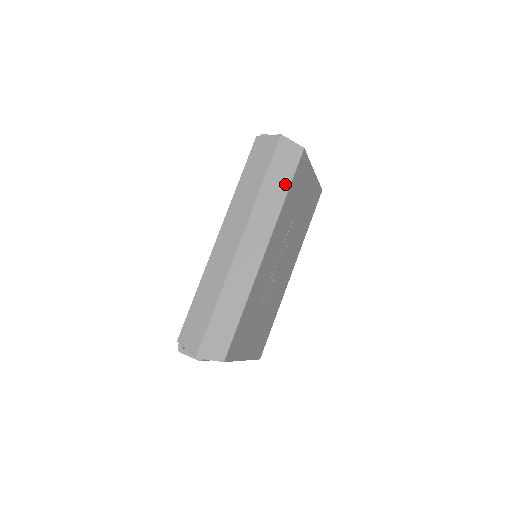
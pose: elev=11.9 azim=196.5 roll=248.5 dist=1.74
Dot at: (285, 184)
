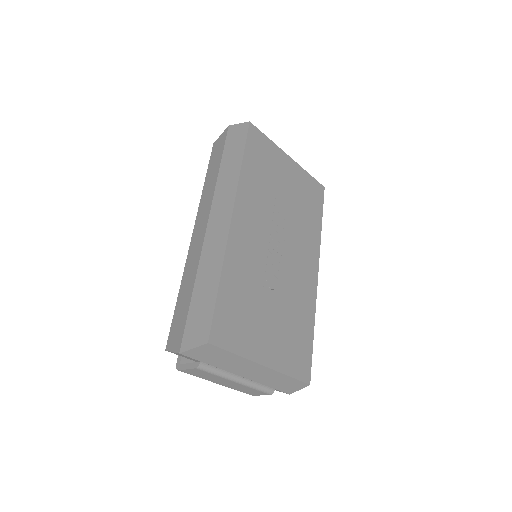
Dot at: (239, 155)
